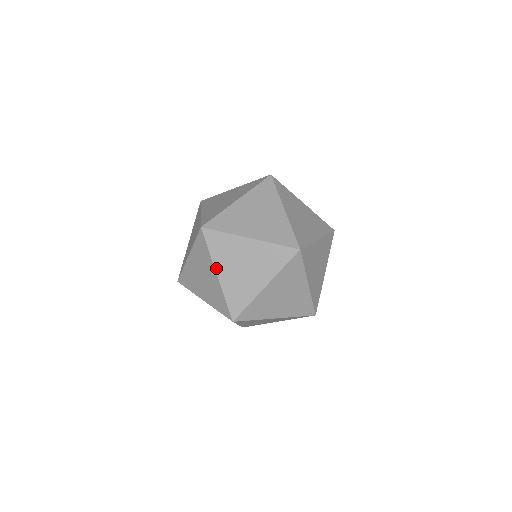
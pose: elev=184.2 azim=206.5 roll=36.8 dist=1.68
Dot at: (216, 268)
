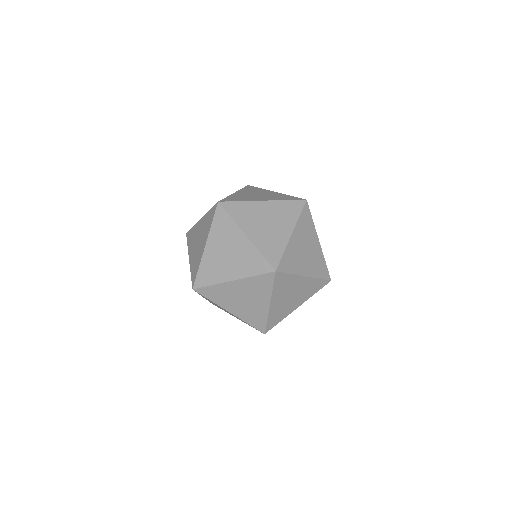
Dot at: occluded
